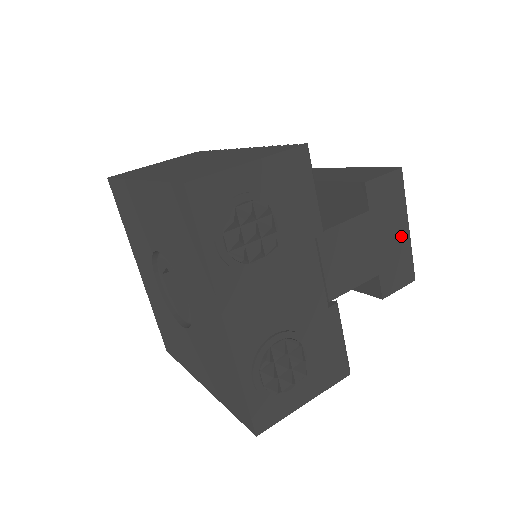
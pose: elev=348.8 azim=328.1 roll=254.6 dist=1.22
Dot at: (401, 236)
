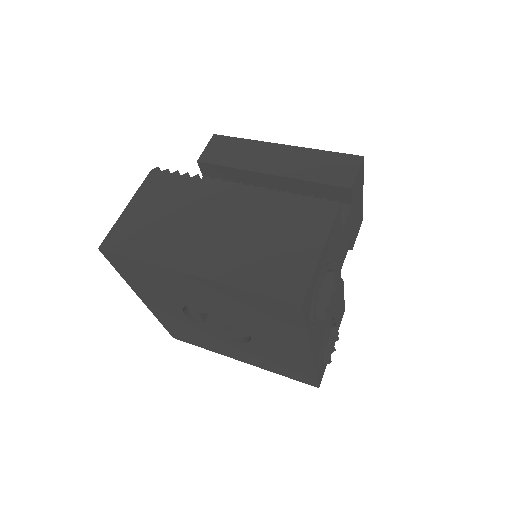
Dot at: (360, 202)
